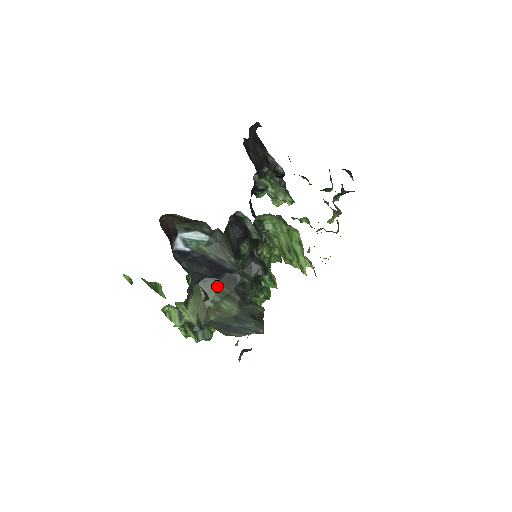
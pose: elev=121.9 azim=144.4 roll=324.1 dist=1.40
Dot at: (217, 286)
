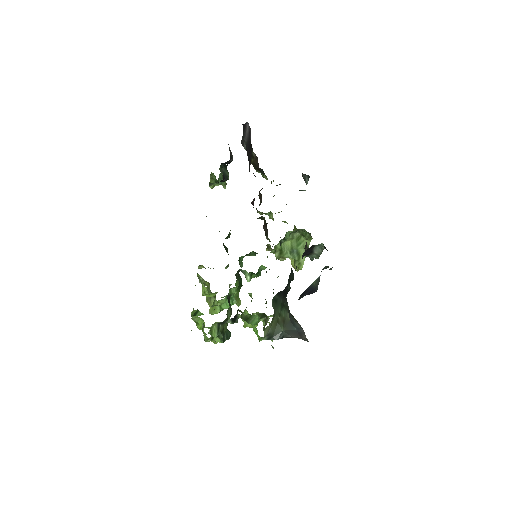
Dot at: (281, 301)
